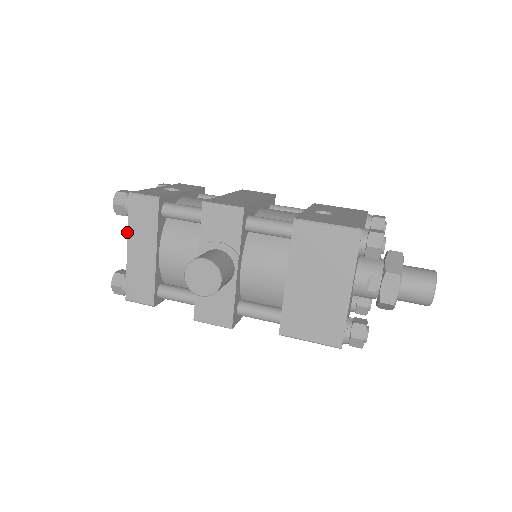
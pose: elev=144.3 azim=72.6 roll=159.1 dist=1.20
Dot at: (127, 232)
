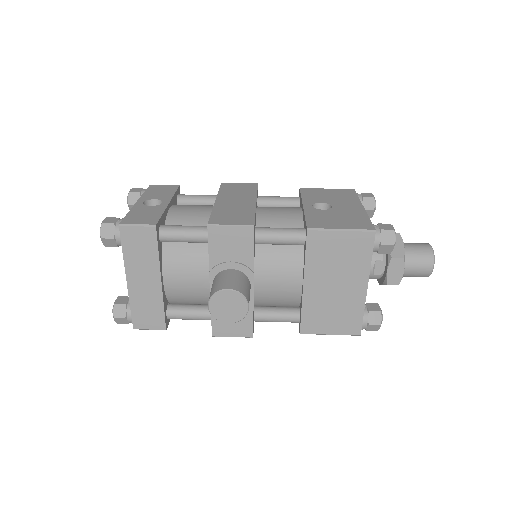
Dot at: (124, 264)
